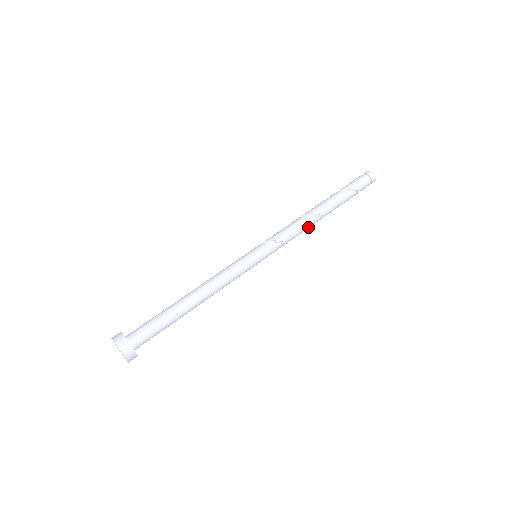
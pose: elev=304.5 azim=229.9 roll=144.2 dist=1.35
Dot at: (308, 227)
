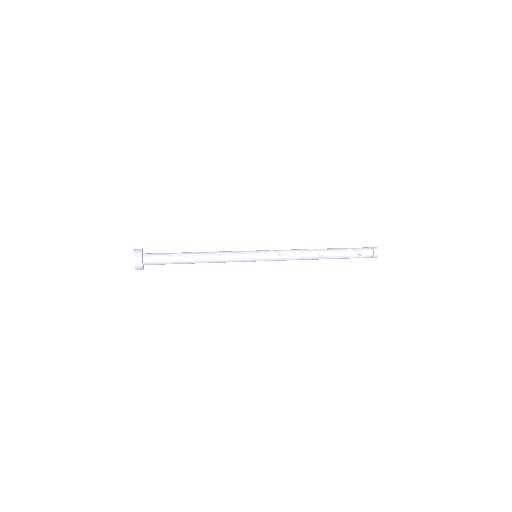
Dot at: (305, 257)
